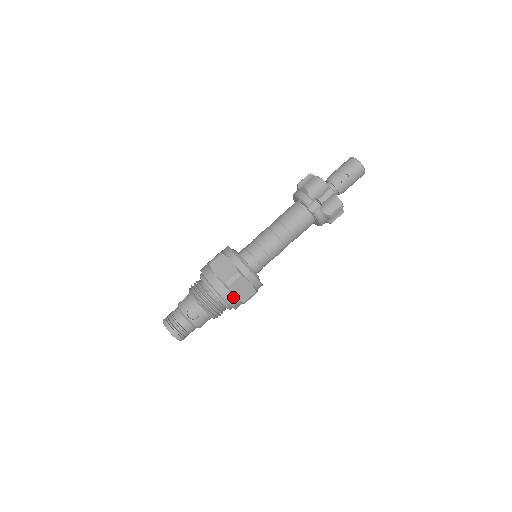
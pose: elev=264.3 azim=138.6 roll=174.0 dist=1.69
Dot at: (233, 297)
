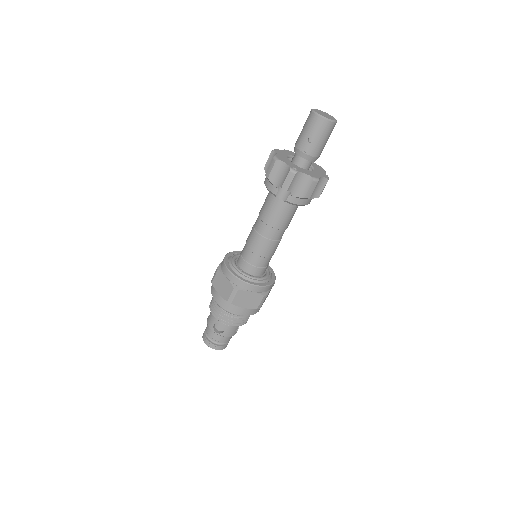
Dot at: (243, 309)
